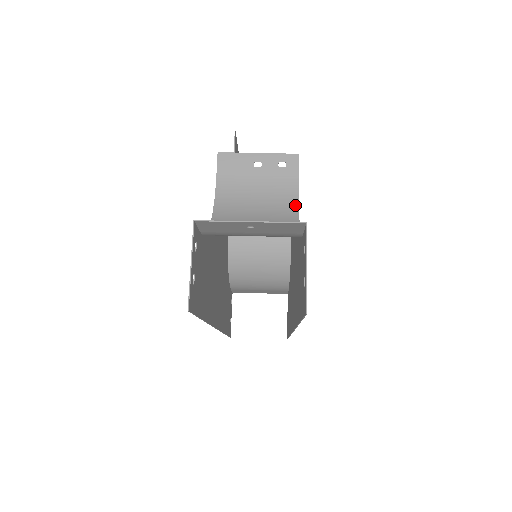
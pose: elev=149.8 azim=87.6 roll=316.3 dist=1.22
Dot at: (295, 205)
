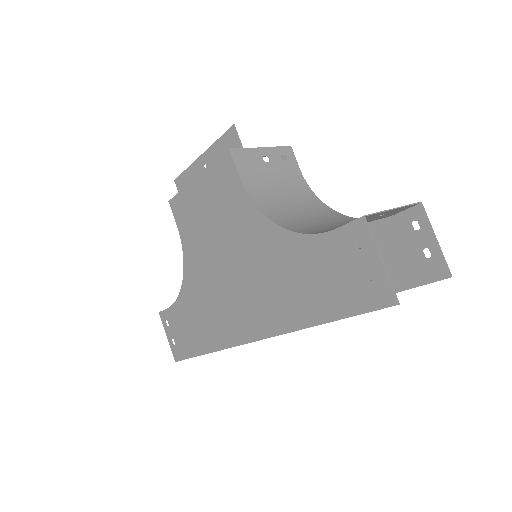
Dot at: (313, 195)
